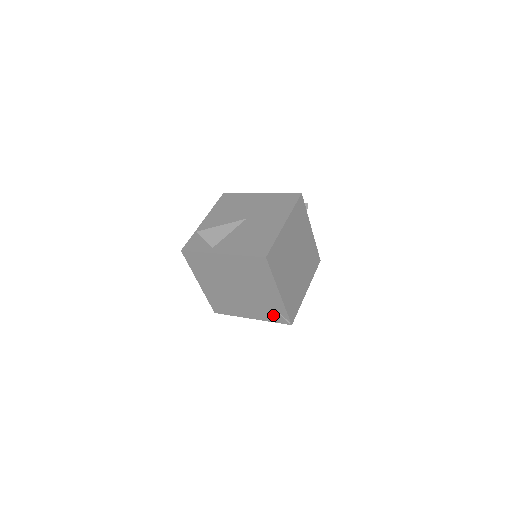
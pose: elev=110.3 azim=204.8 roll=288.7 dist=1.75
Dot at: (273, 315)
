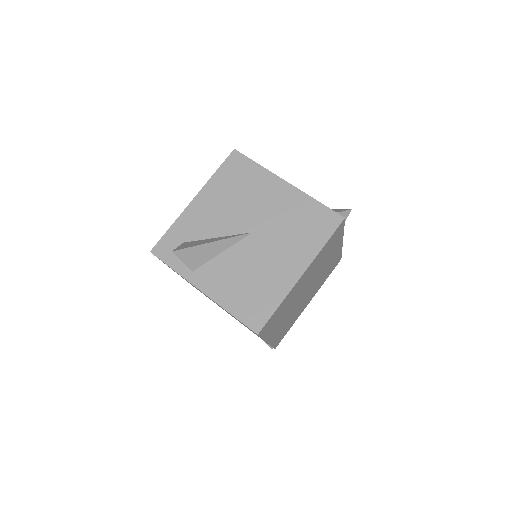
Dot at: occluded
